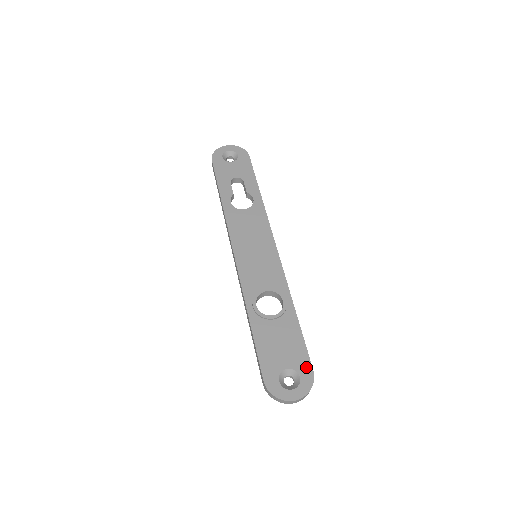
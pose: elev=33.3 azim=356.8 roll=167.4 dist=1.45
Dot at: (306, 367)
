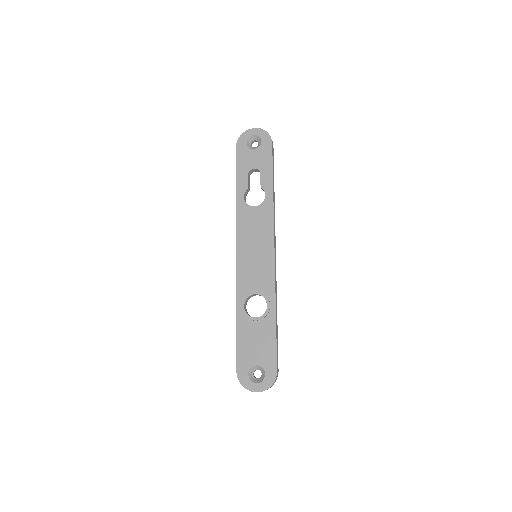
Dot at: (272, 367)
